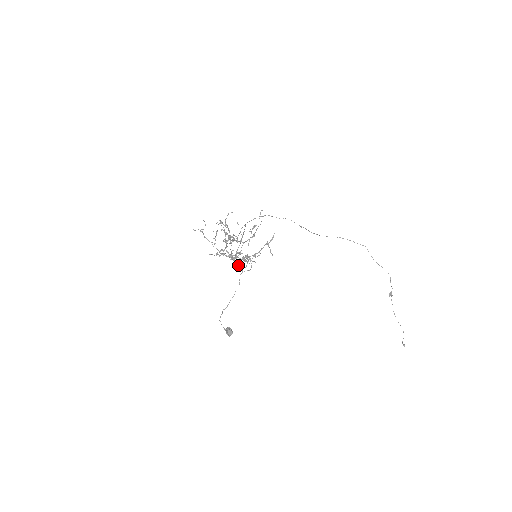
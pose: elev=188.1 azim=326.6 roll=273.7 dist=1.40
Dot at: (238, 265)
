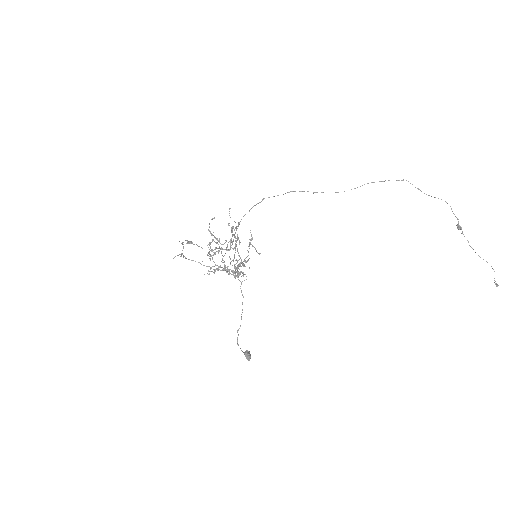
Dot at: (235, 276)
